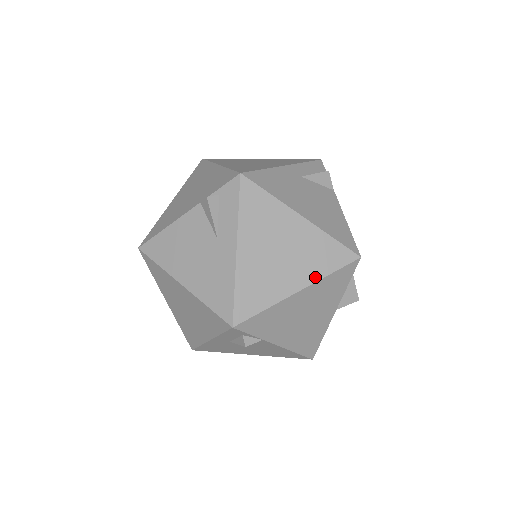
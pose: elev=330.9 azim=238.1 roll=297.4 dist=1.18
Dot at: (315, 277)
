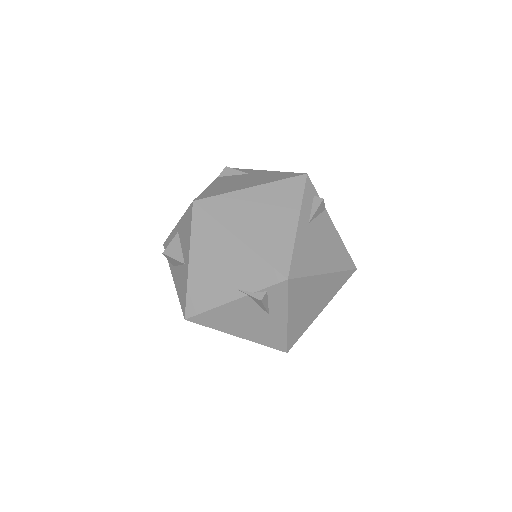
Dot at: (331, 298)
